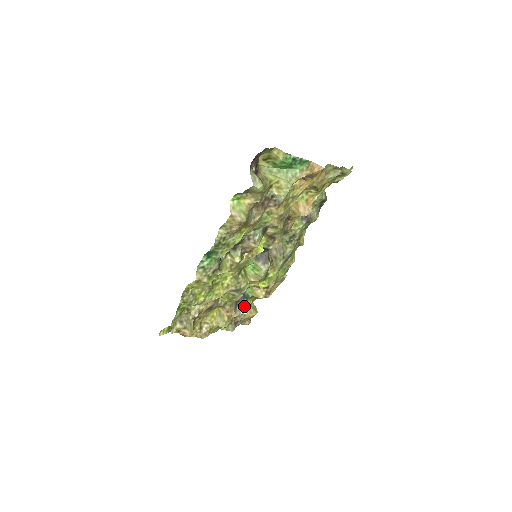
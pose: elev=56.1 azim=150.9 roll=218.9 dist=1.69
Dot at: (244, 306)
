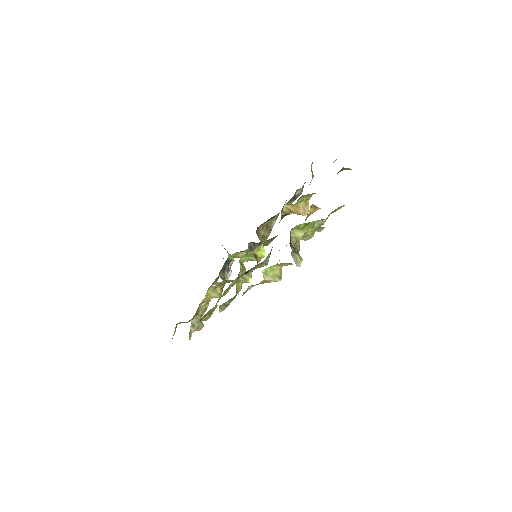
Dot at: (230, 270)
